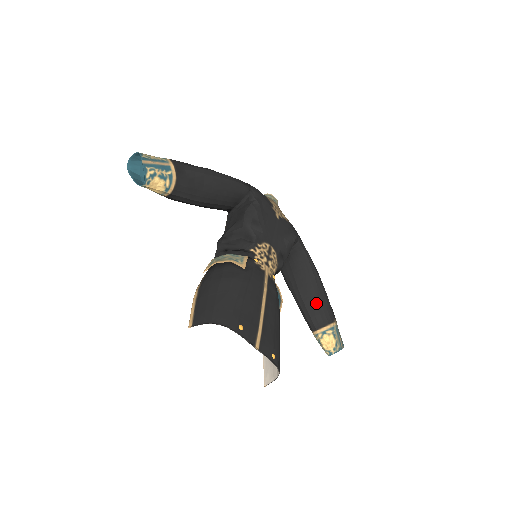
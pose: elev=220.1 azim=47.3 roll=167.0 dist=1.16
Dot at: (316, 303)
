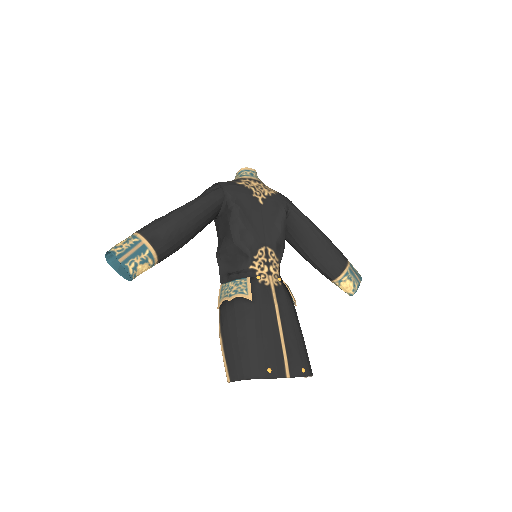
Dot at: (325, 259)
